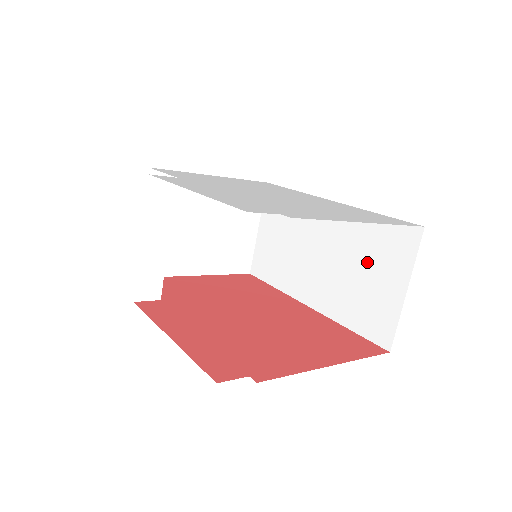
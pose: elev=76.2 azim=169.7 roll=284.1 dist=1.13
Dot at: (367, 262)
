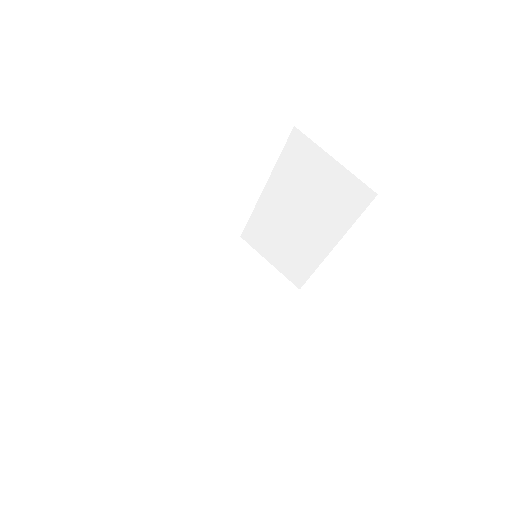
Dot at: (309, 182)
